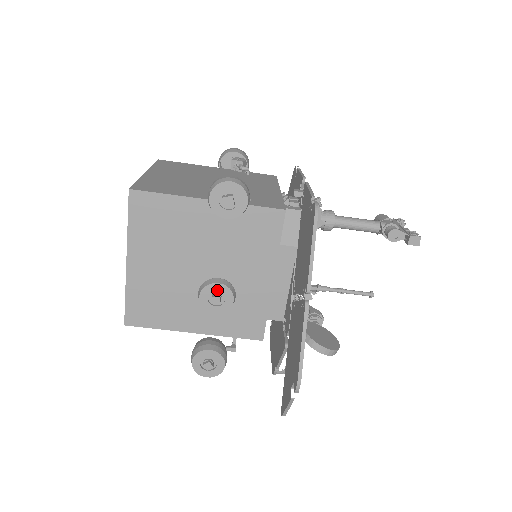
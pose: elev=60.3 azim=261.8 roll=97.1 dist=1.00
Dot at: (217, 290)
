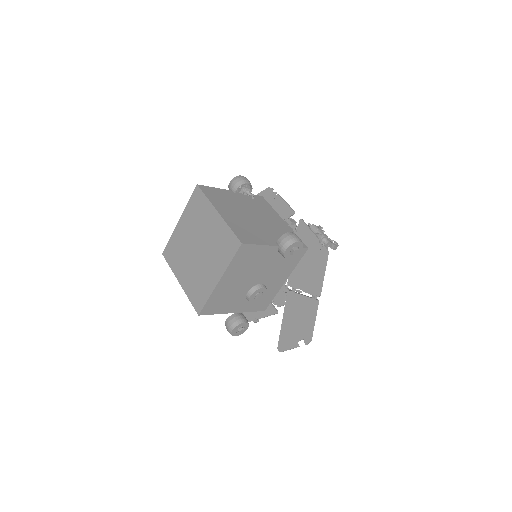
Dot at: (261, 291)
